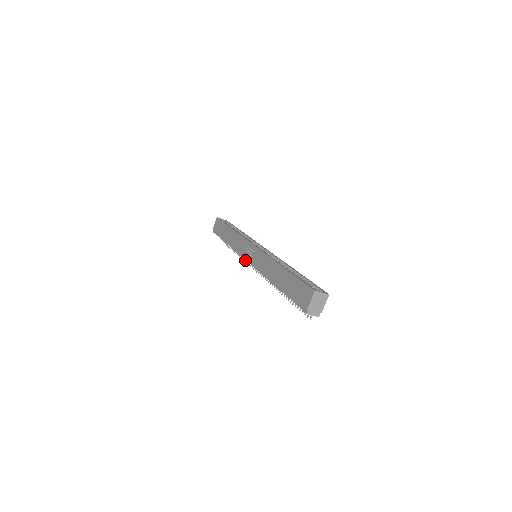
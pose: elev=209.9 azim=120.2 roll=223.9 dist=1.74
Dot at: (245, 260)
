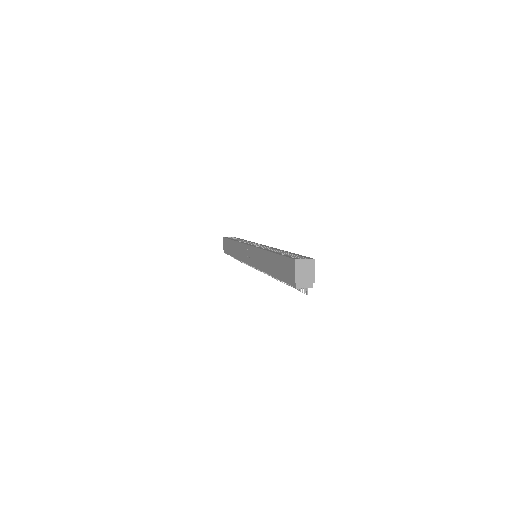
Dot at: occluded
